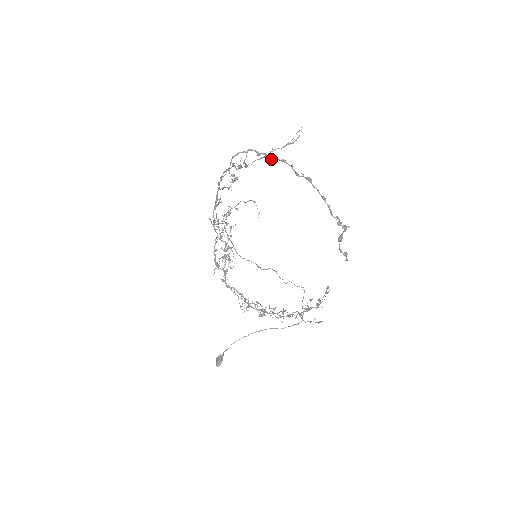
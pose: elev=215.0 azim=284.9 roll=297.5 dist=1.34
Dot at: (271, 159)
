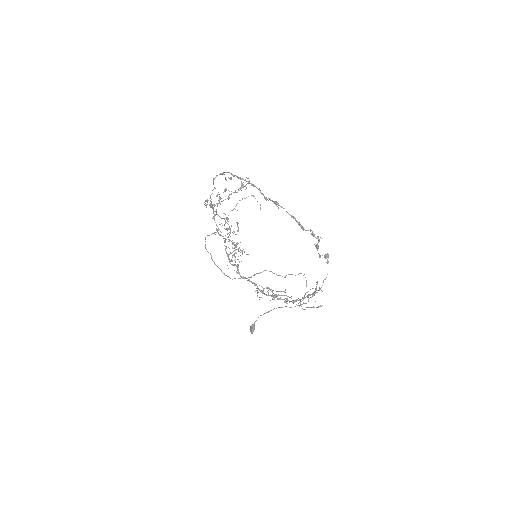
Dot at: (242, 183)
